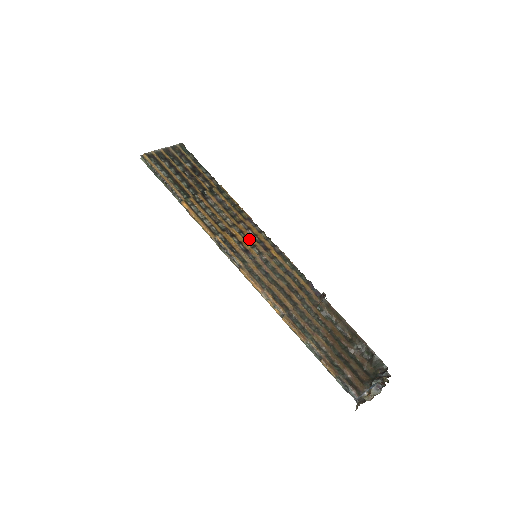
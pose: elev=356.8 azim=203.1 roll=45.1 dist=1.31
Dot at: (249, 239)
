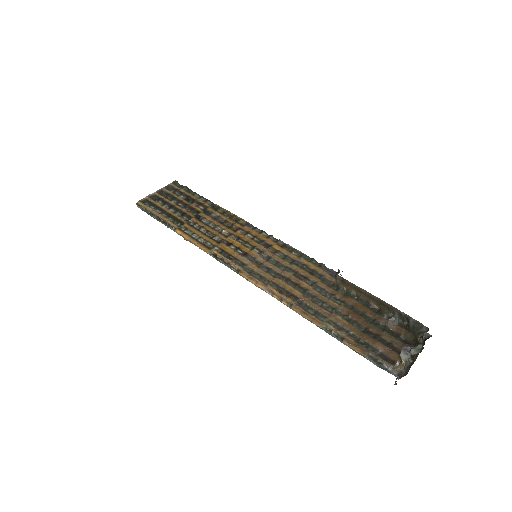
Dot at: (247, 242)
